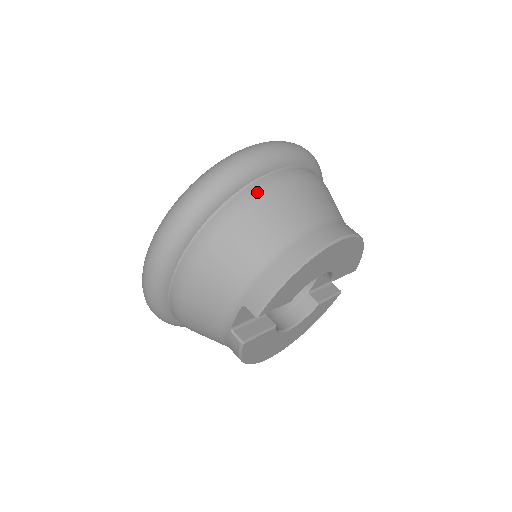
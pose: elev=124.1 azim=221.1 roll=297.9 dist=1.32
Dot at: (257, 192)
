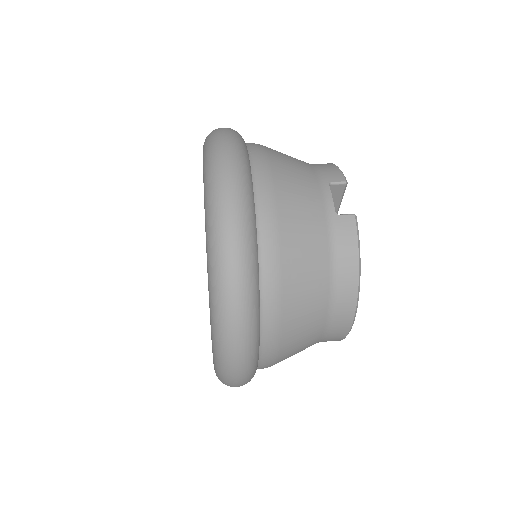
Dot at: occluded
